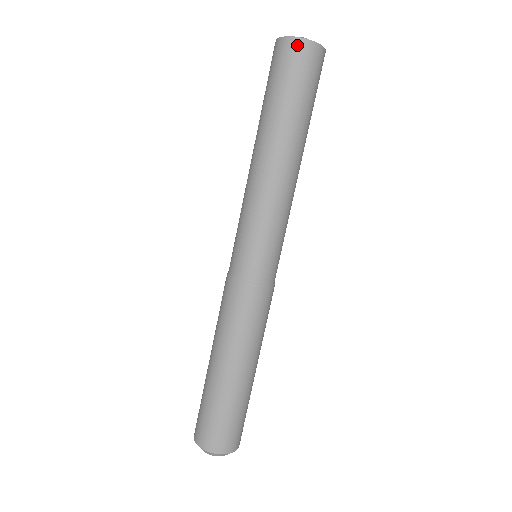
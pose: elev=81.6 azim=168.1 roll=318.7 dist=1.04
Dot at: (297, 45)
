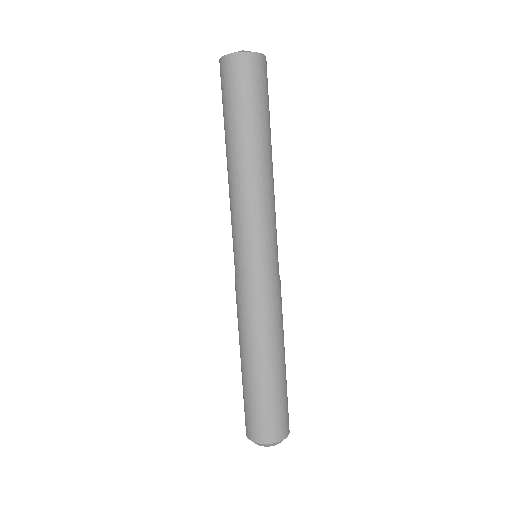
Dot at: (242, 59)
